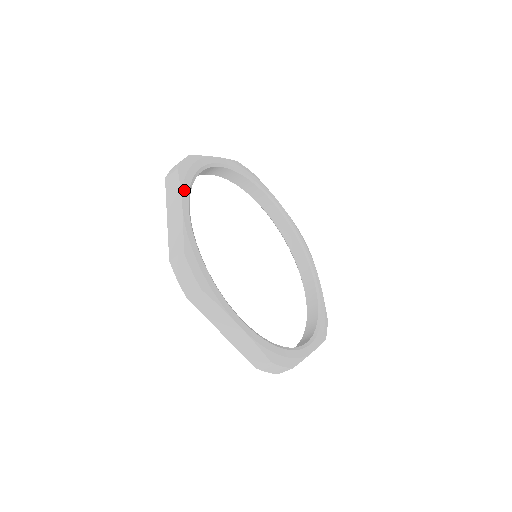
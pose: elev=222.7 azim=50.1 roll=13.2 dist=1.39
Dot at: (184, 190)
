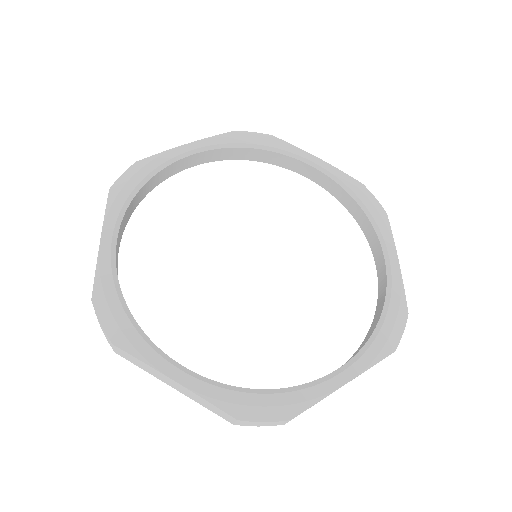
Dot at: (110, 215)
